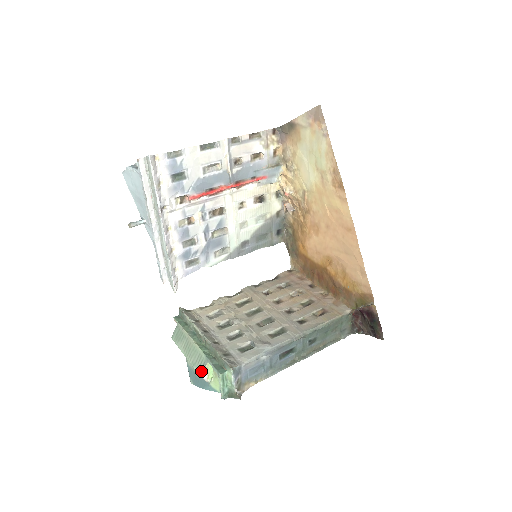
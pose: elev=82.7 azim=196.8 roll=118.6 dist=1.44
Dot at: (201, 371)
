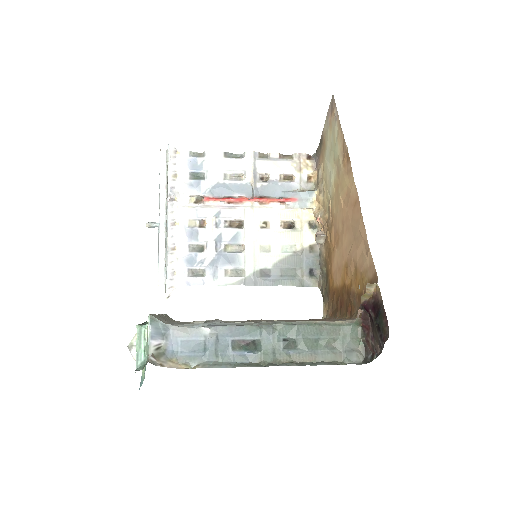
Dot at: (131, 340)
